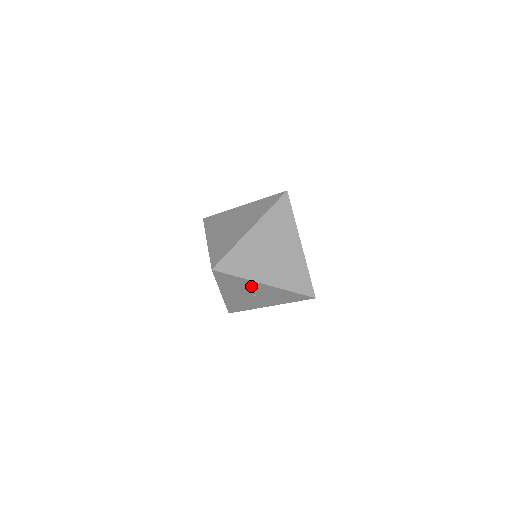
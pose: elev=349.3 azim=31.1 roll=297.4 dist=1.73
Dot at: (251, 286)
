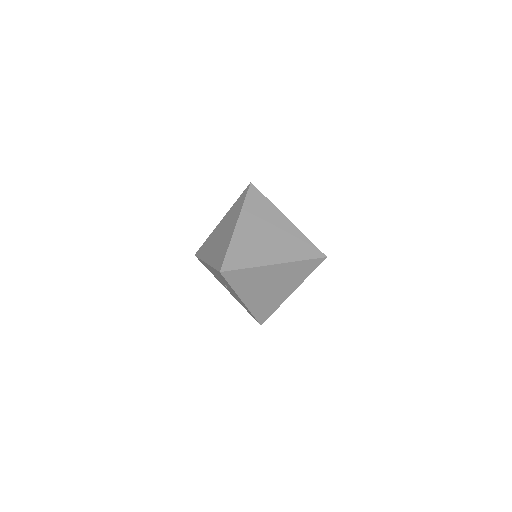
Dot at: (232, 290)
